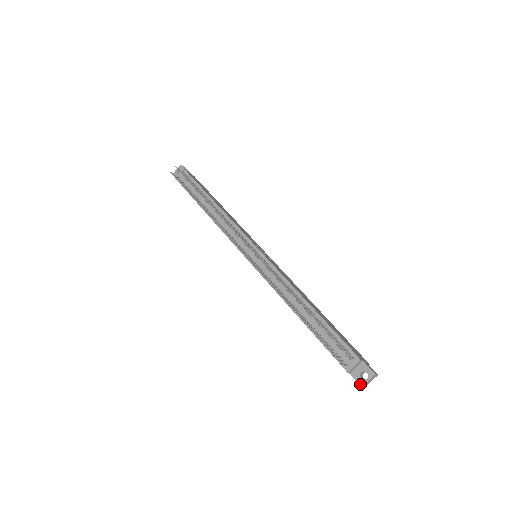
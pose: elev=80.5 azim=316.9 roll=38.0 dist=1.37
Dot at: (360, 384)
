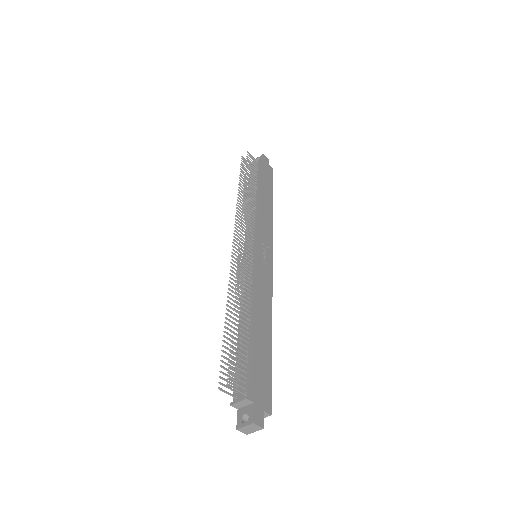
Dot at: (237, 425)
